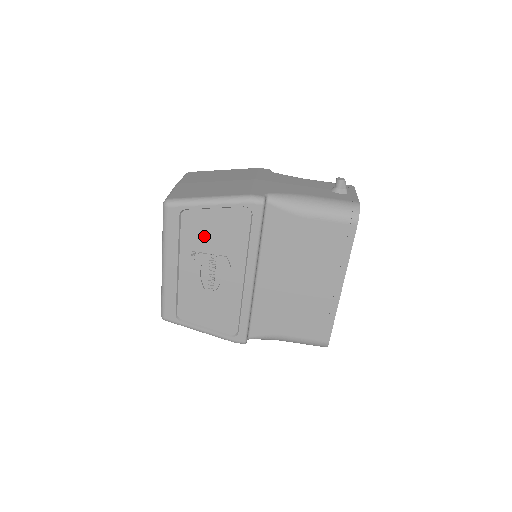
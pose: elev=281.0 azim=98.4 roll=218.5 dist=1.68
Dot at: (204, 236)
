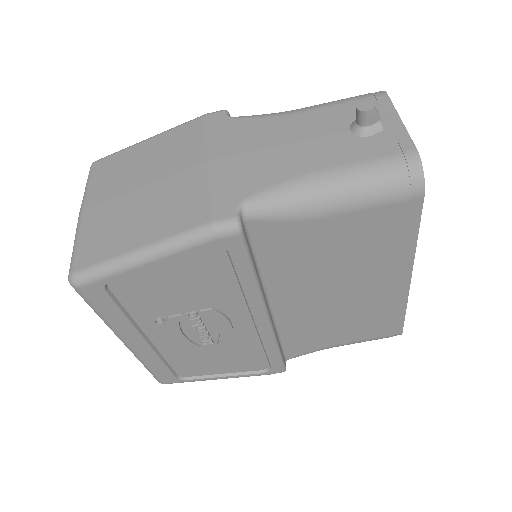
Dot at: (163, 298)
